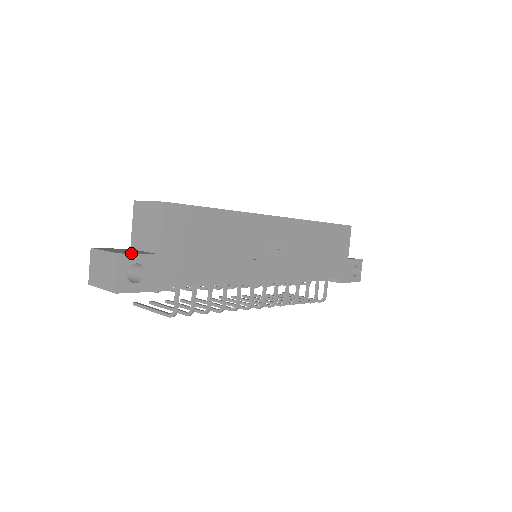
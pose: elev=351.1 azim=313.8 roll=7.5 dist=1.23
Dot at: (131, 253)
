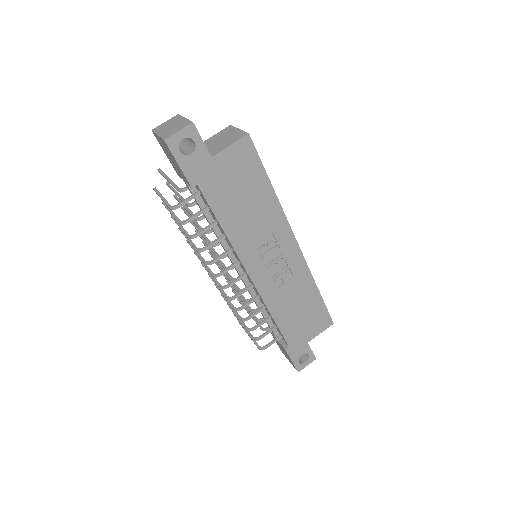
Dot at: occluded
